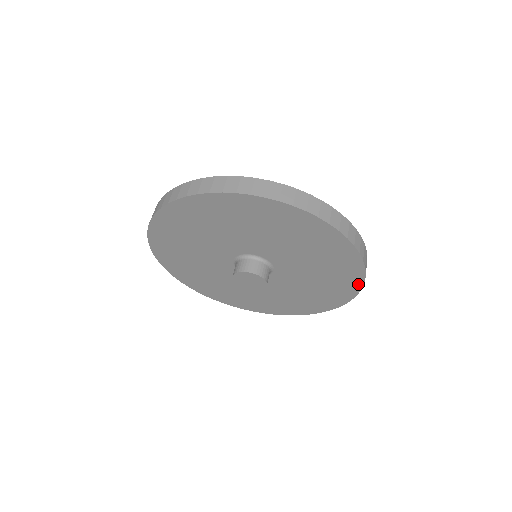
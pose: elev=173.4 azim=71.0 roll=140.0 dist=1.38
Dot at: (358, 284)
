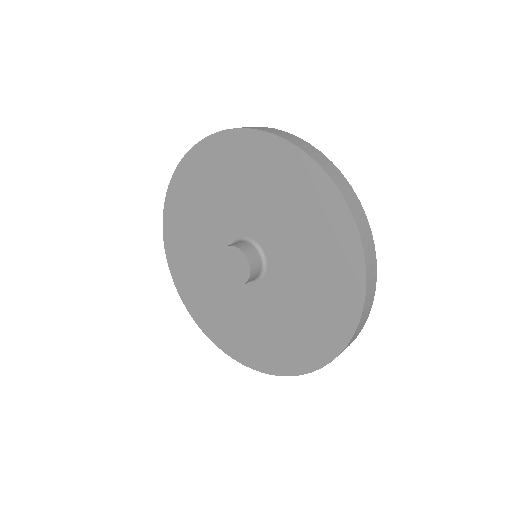
Dot at: (353, 235)
